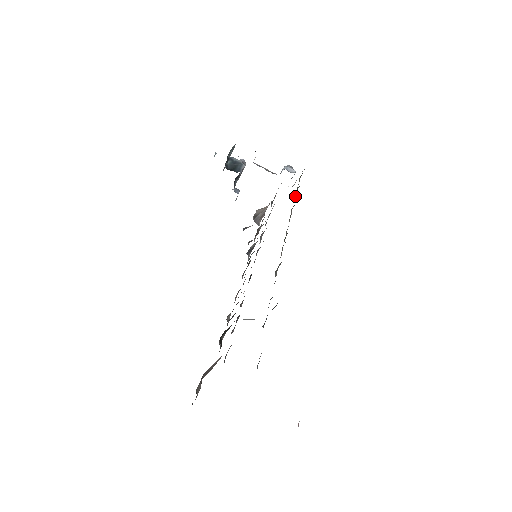
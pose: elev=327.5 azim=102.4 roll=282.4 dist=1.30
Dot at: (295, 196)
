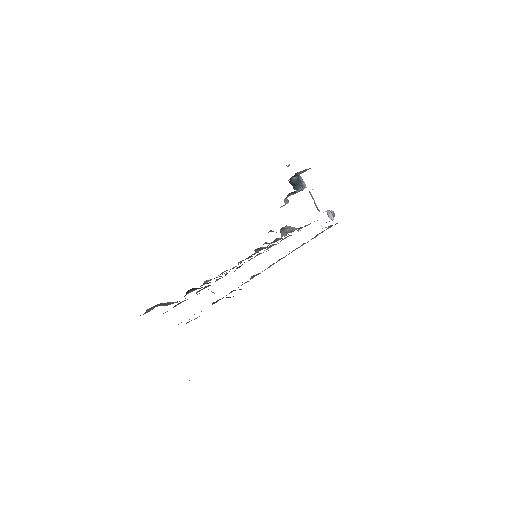
Dot at: (315, 236)
